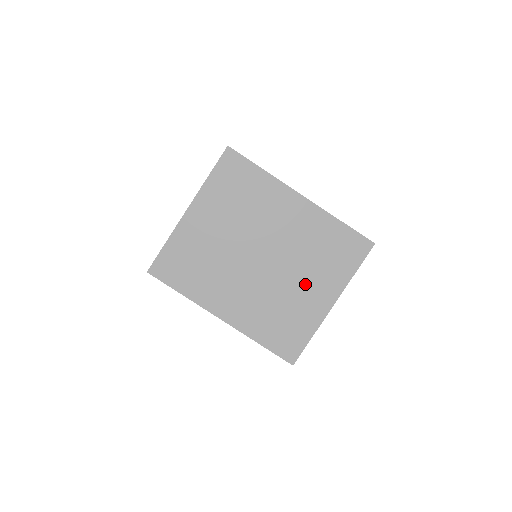
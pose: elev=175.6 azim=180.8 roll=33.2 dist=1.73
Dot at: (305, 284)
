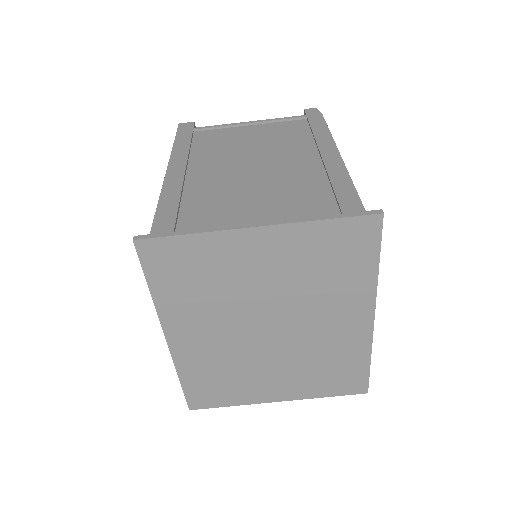
Dot at: (278, 374)
